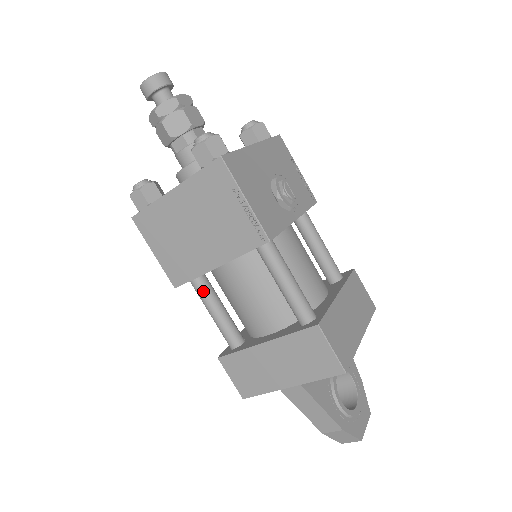
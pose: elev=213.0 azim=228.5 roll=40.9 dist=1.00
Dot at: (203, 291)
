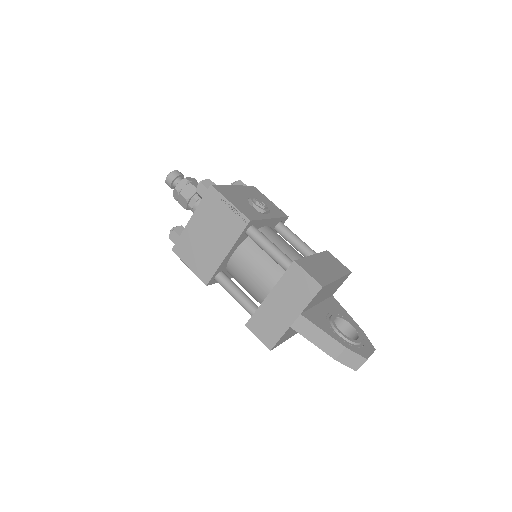
Dot at: (225, 282)
